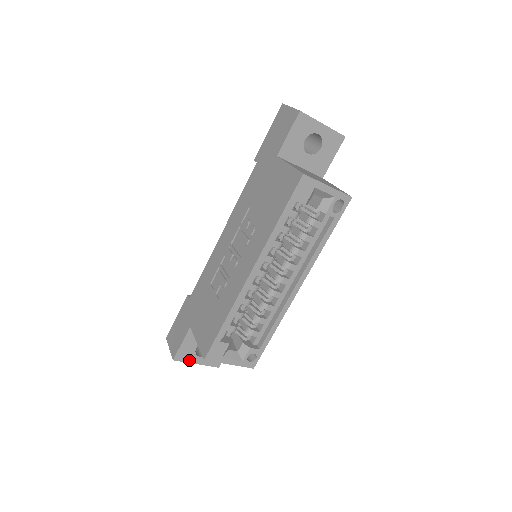
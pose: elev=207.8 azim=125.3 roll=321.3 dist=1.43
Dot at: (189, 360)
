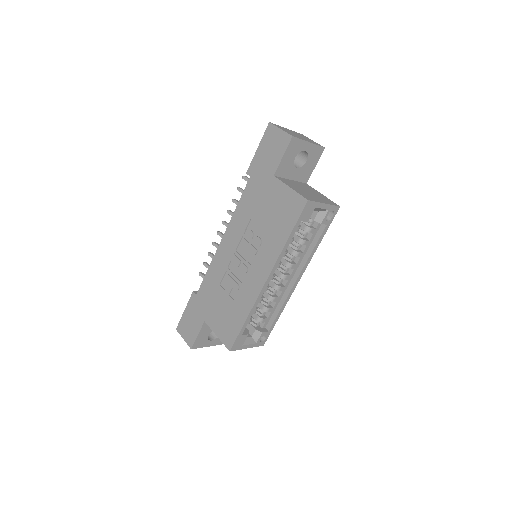
Dot at: (203, 345)
